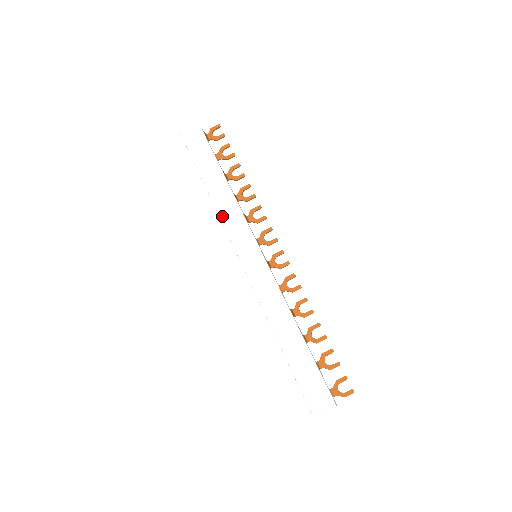
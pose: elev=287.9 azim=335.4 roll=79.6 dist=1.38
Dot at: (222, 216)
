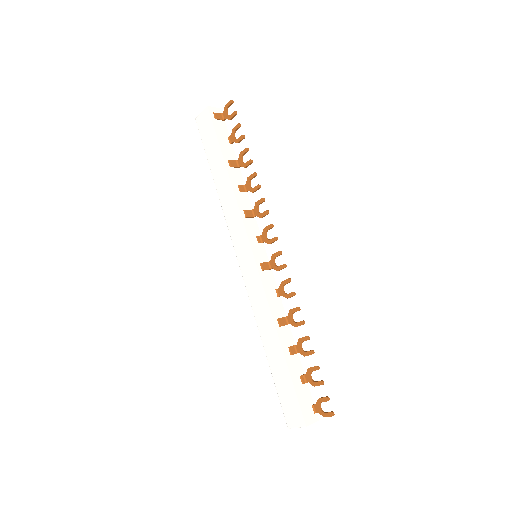
Dot at: (225, 213)
